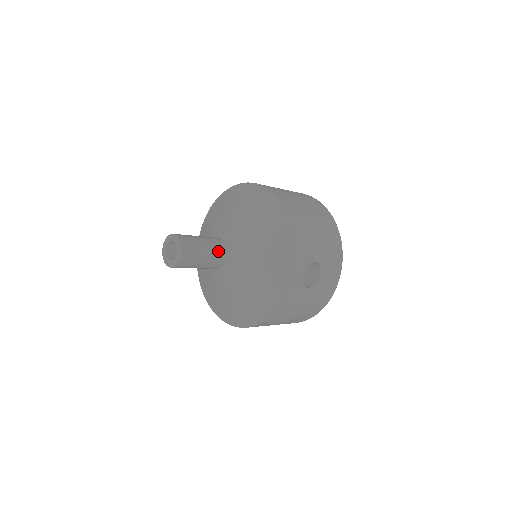
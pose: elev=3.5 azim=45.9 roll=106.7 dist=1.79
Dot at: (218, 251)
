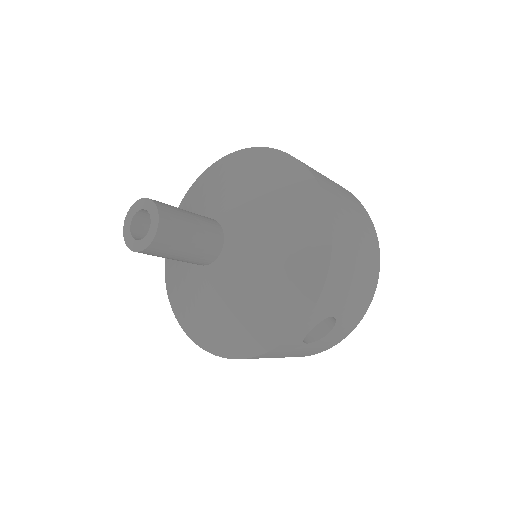
Dot at: (209, 247)
